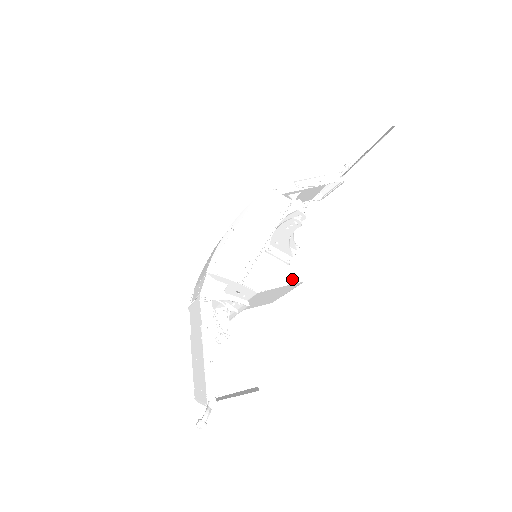
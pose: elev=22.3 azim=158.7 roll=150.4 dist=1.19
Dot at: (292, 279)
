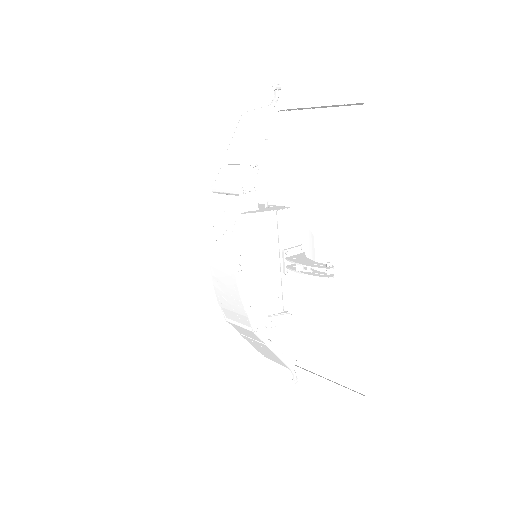
Dot at: occluded
